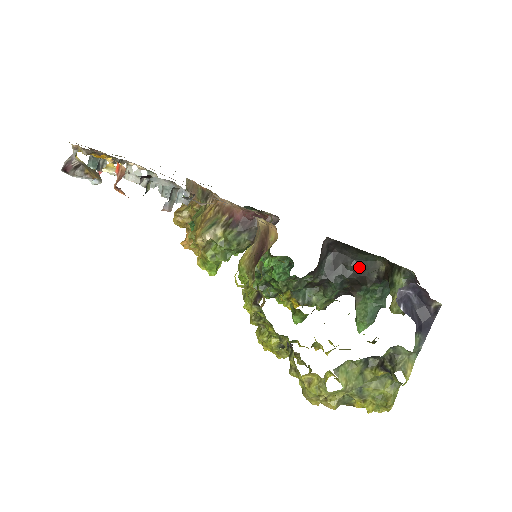
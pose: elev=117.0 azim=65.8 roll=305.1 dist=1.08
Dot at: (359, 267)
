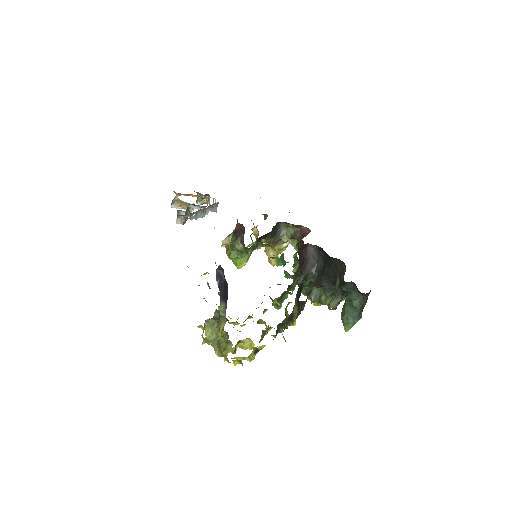
Dot at: (335, 270)
